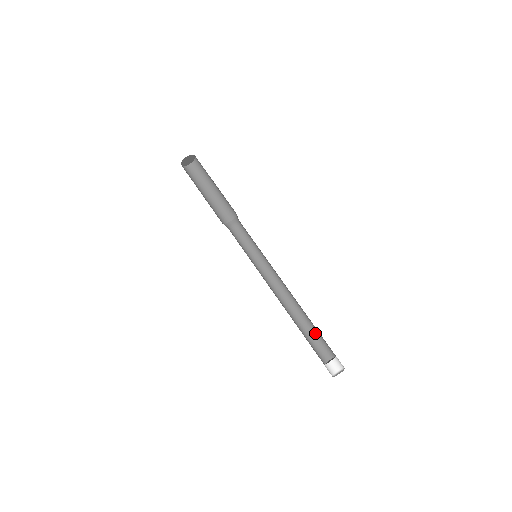
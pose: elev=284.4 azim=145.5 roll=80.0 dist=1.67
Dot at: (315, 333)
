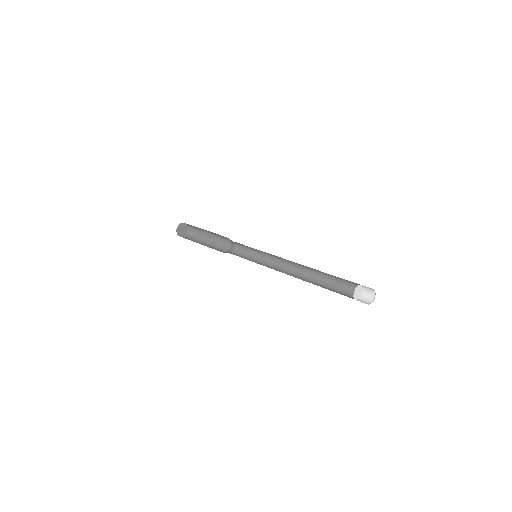
Dot at: (334, 283)
